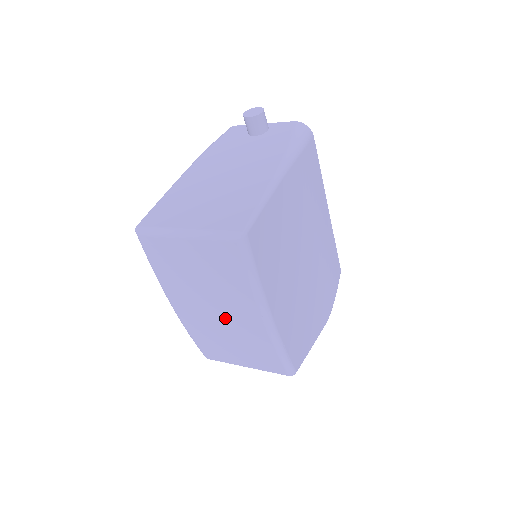
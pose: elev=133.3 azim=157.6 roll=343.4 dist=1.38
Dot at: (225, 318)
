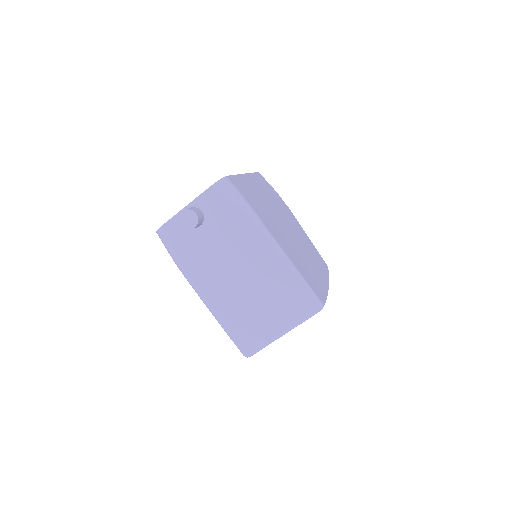
Dot at: occluded
